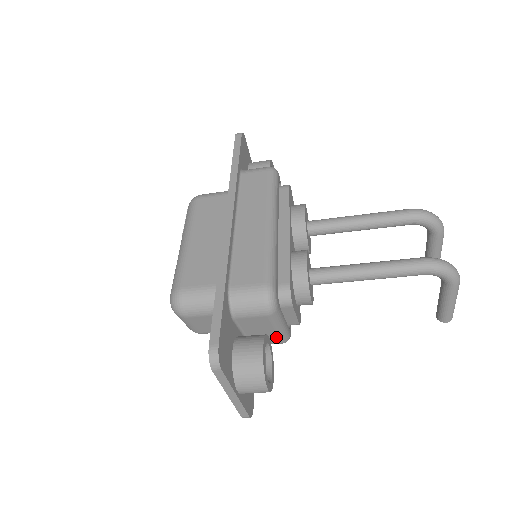
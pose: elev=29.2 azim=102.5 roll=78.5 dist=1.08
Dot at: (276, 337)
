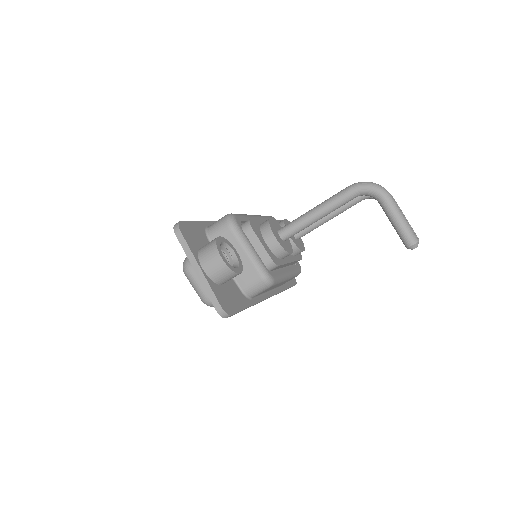
Dot at: (252, 267)
